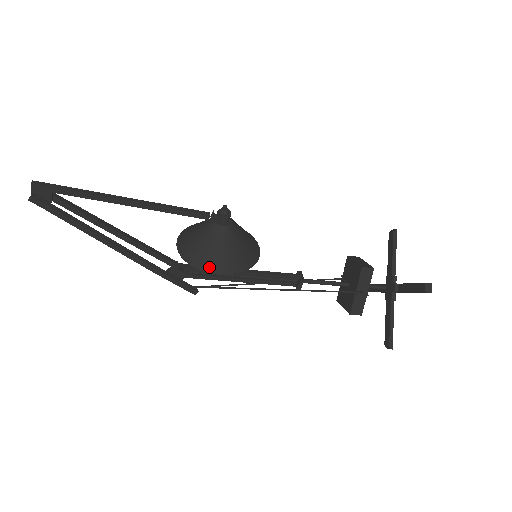
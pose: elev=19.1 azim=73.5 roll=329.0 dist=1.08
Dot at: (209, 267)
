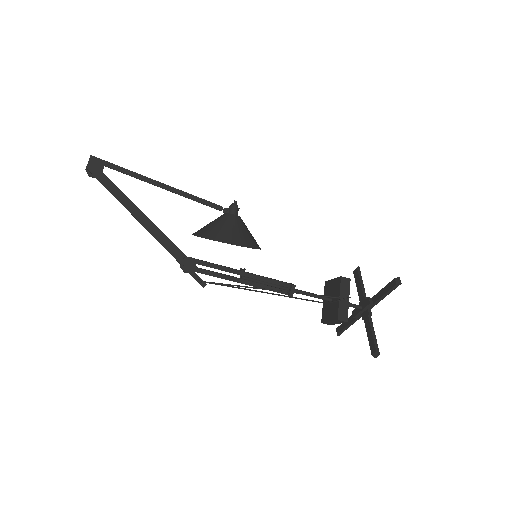
Dot at: (225, 239)
